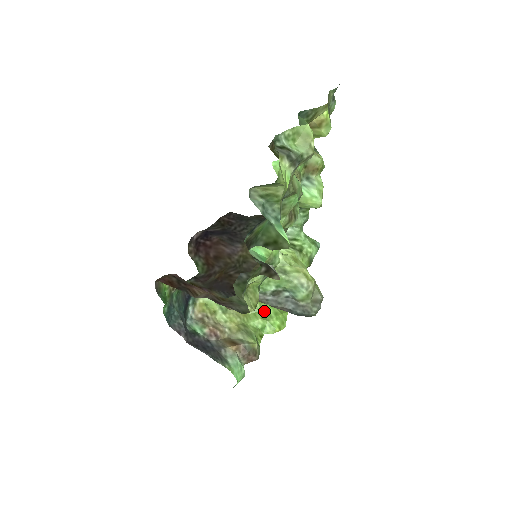
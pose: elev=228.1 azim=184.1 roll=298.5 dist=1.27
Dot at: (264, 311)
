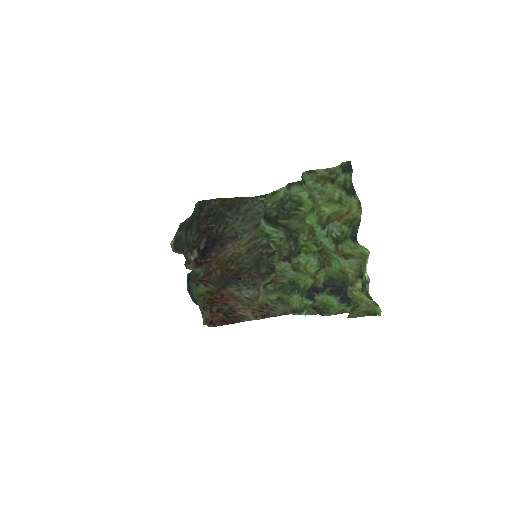
Dot at: occluded
